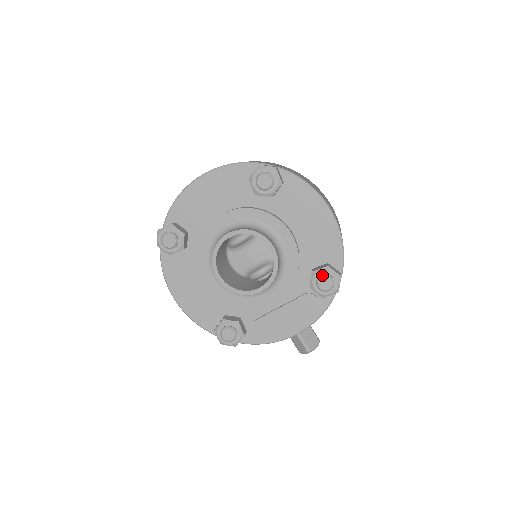
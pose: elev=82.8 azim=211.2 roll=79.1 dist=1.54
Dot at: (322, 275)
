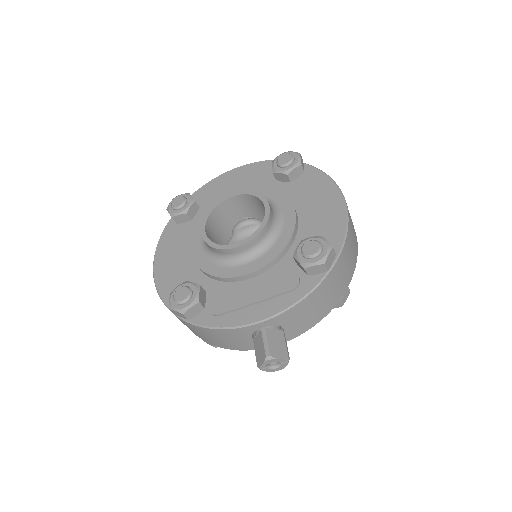
Dot at: (311, 240)
